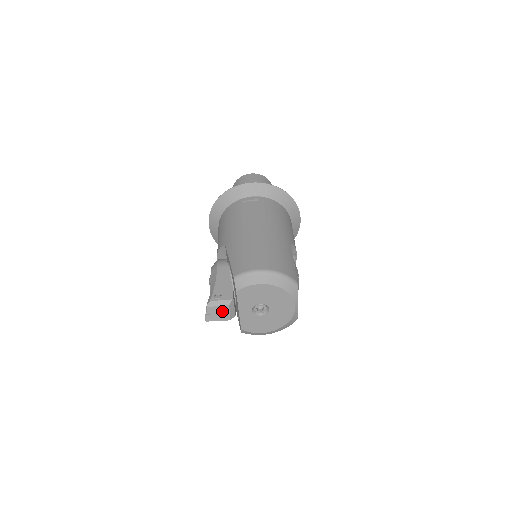
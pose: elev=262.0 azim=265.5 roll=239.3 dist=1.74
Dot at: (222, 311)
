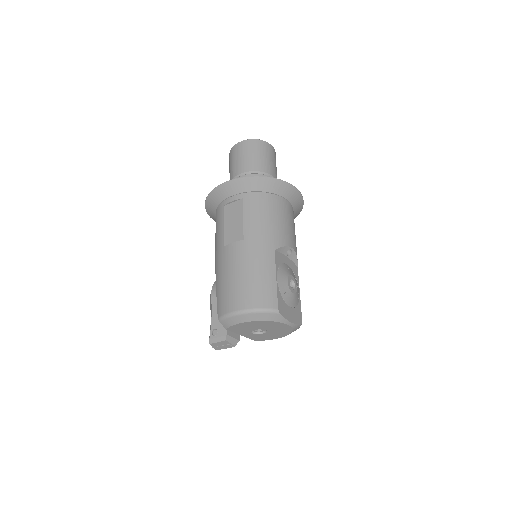
Dot at: (223, 344)
